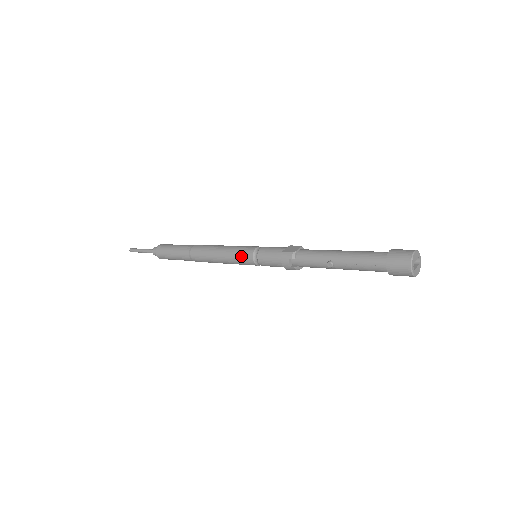
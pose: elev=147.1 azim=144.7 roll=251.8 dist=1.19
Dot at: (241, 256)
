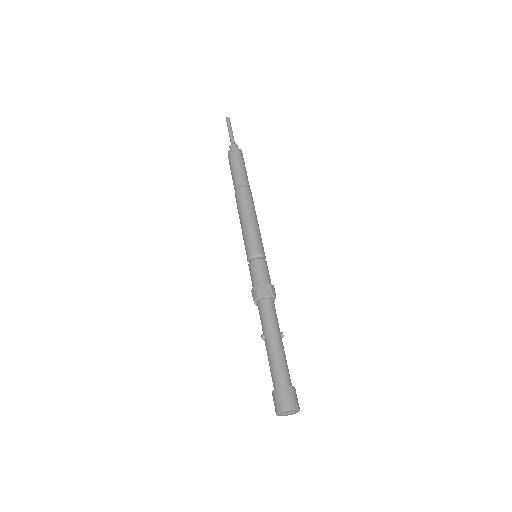
Dot at: (246, 246)
